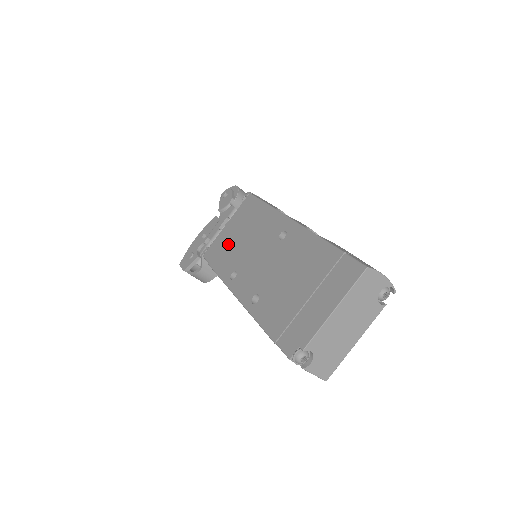
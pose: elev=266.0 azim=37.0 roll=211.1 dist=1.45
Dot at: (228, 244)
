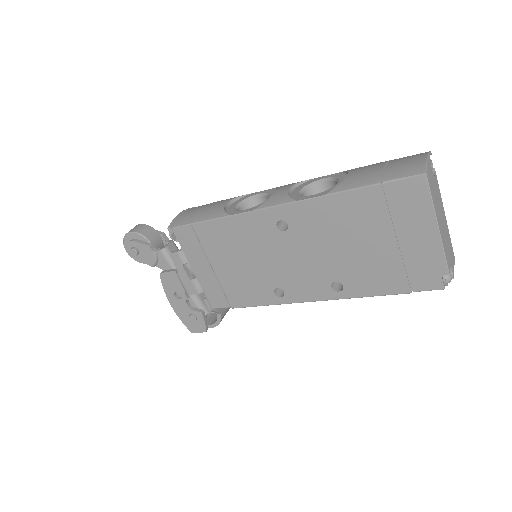
Dot at: (227, 280)
